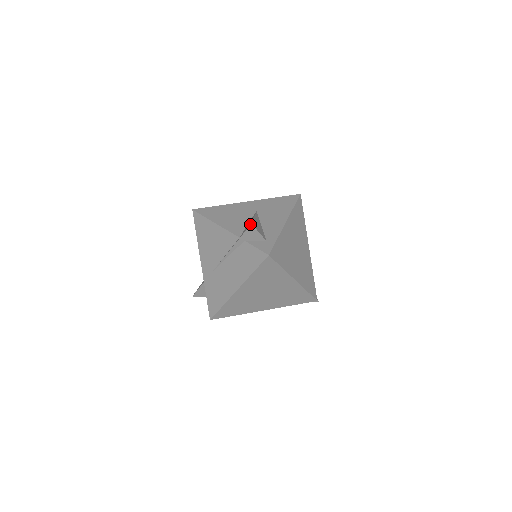
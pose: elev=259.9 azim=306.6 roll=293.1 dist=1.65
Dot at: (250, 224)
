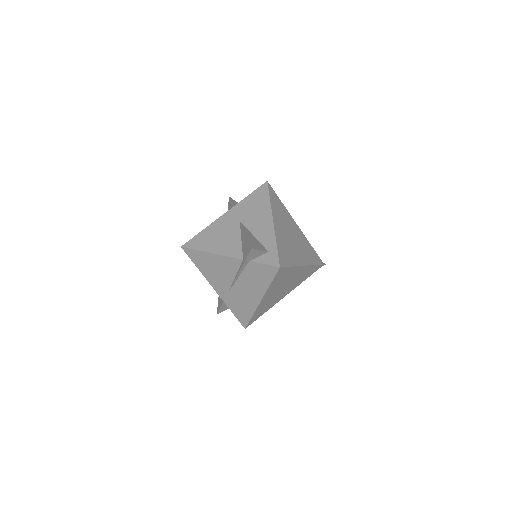
Dot at: (250, 248)
